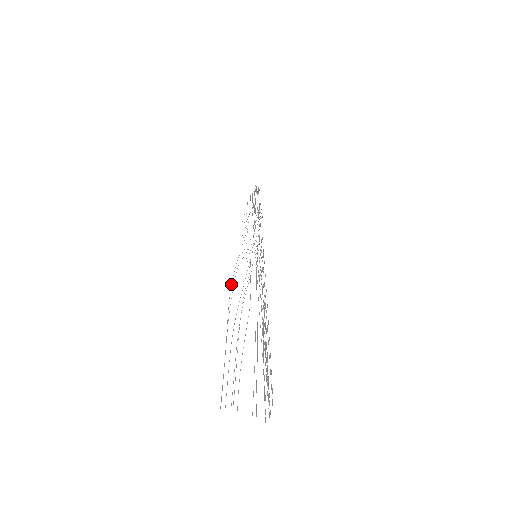
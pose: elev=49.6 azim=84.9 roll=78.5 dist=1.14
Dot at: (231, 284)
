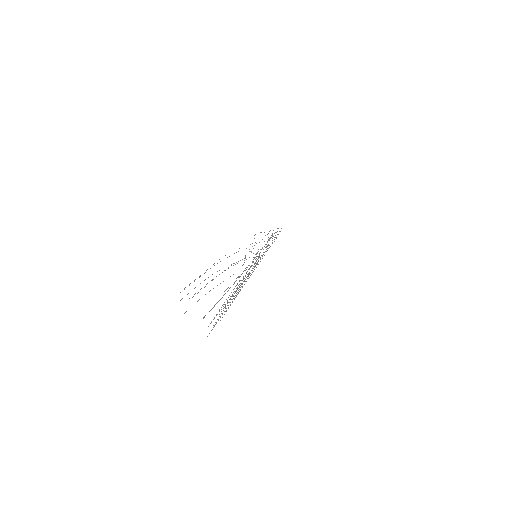
Dot at: occluded
